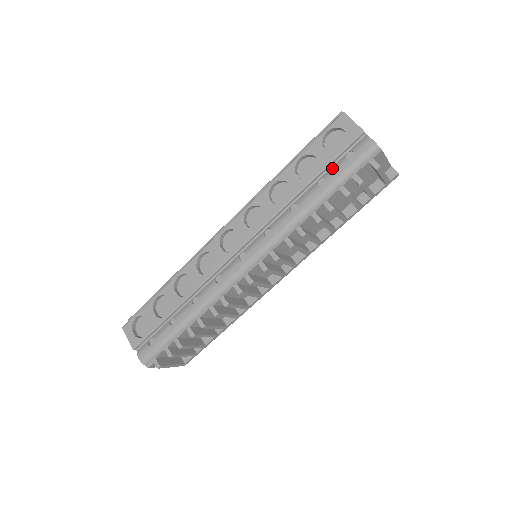
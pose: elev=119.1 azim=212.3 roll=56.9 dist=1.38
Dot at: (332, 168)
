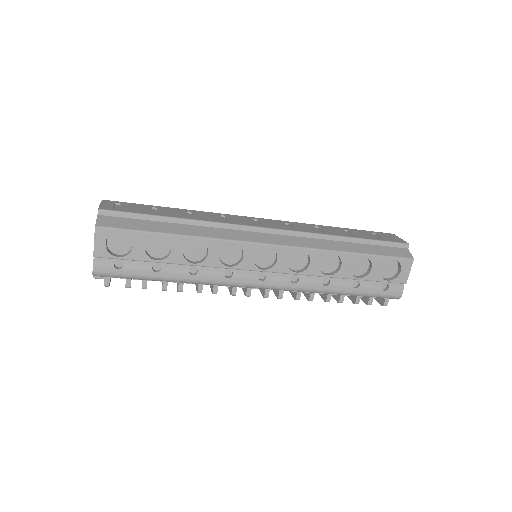
Dot at: (370, 283)
